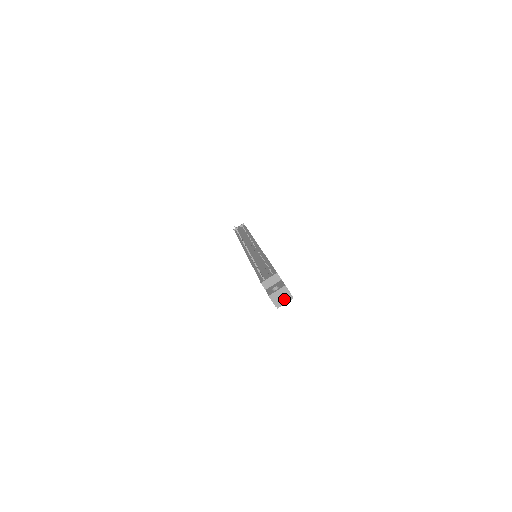
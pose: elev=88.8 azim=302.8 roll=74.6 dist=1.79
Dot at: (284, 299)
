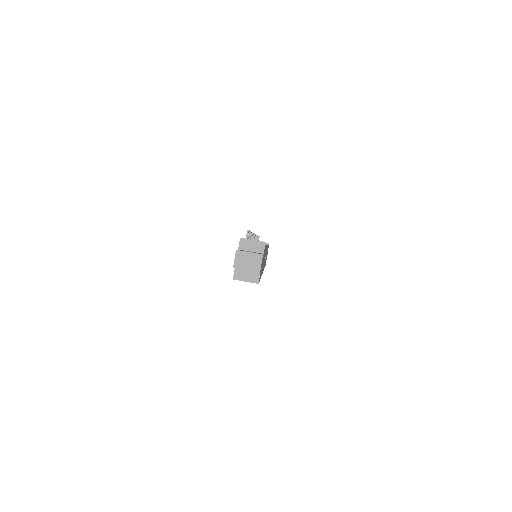
Dot at: (249, 268)
